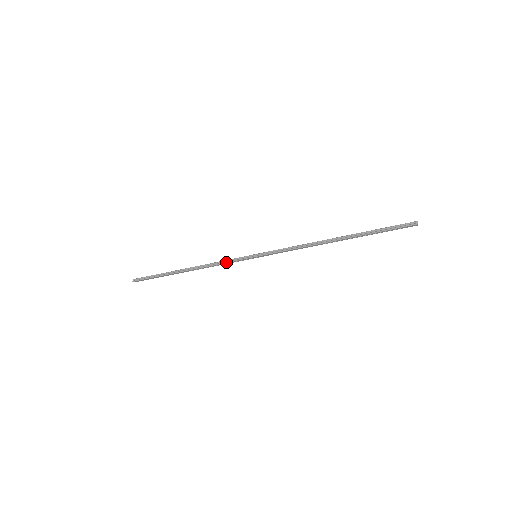
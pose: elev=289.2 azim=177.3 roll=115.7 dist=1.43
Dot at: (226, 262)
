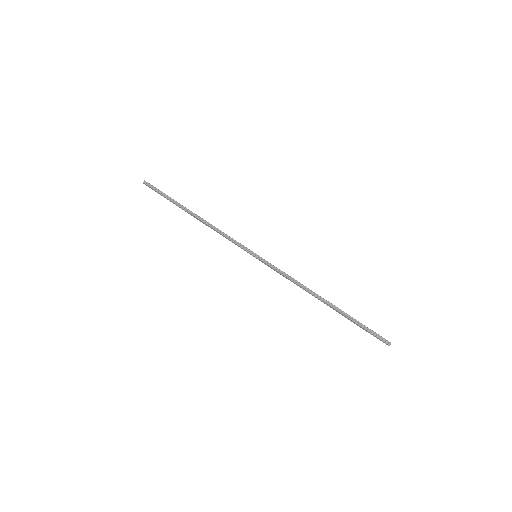
Dot at: (230, 239)
